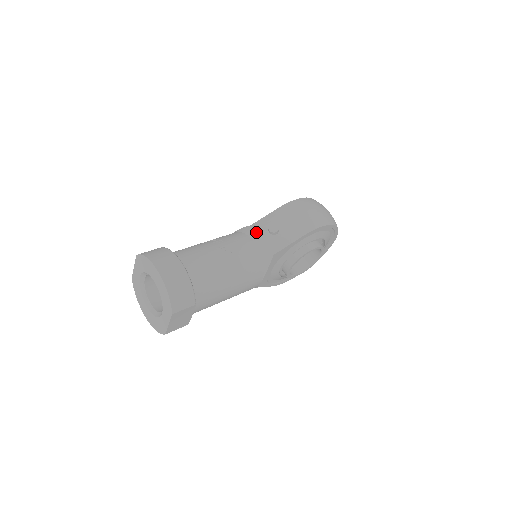
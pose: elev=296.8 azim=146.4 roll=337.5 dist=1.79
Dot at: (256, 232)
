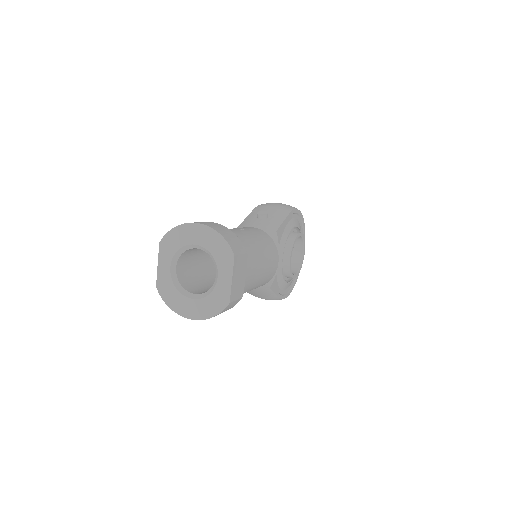
Dot at: (249, 223)
